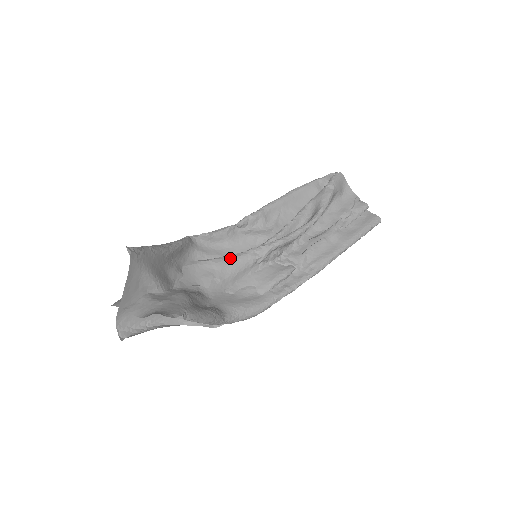
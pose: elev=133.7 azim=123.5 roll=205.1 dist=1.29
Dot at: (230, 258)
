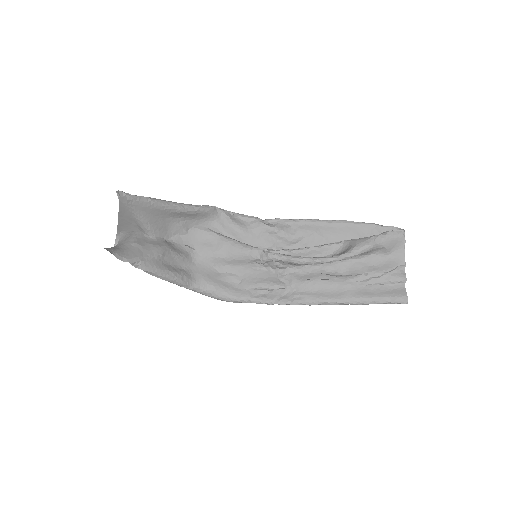
Dot at: (235, 244)
